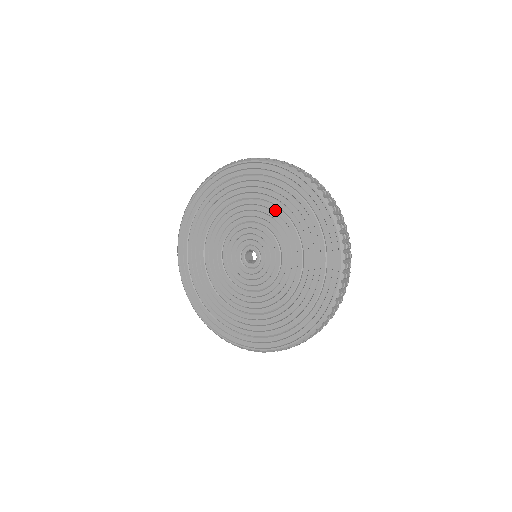
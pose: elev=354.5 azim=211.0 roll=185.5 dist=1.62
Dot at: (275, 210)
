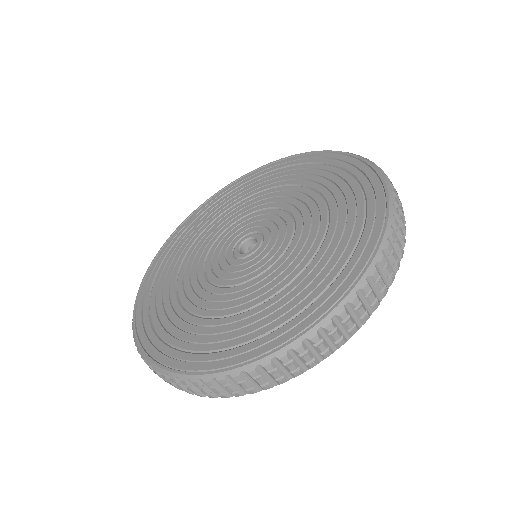
Dot at: (317, 199)
